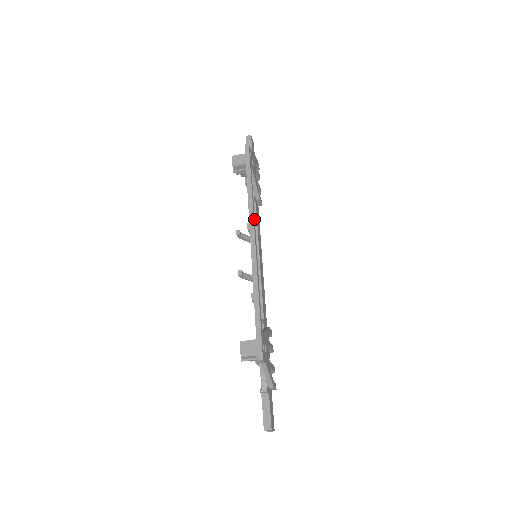
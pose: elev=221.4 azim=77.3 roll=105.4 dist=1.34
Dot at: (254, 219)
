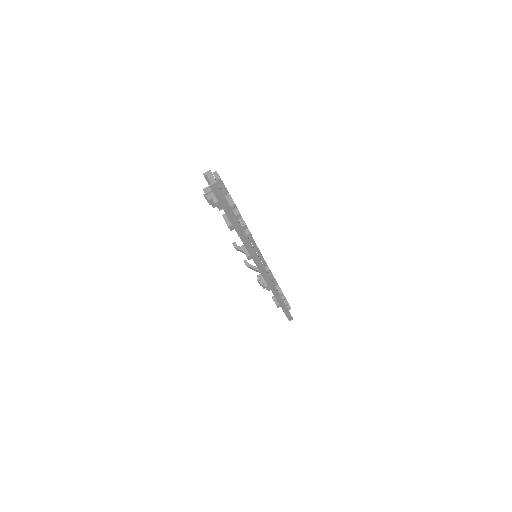
Dot at: occluded
